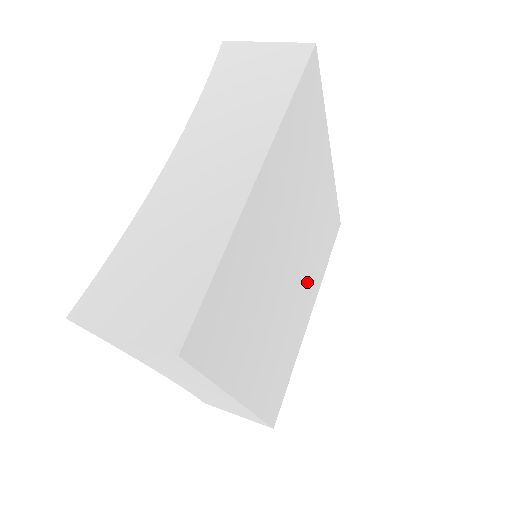
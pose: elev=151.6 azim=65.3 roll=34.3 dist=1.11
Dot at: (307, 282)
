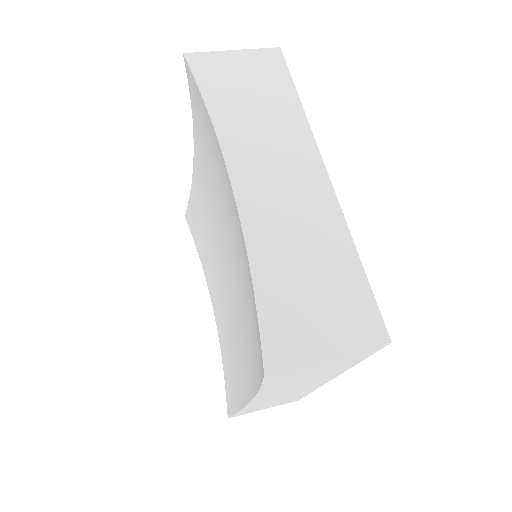
Dot at: occluded
